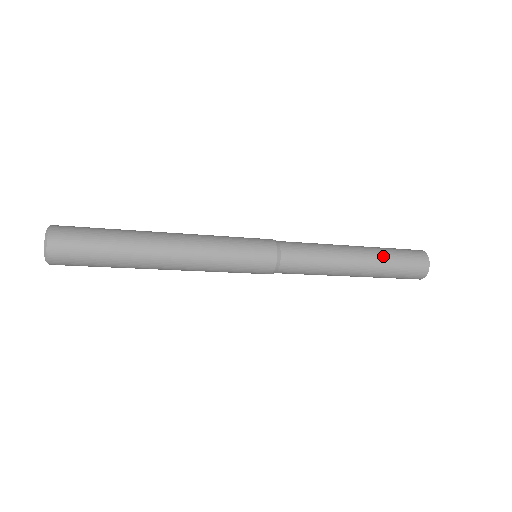
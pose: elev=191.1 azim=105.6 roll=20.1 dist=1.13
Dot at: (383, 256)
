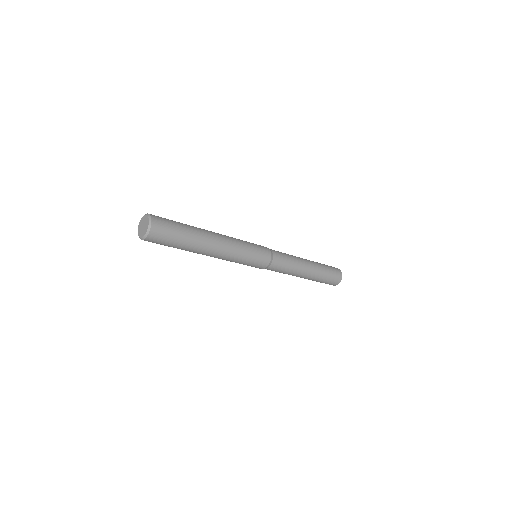
Dot at: (321, 267)
